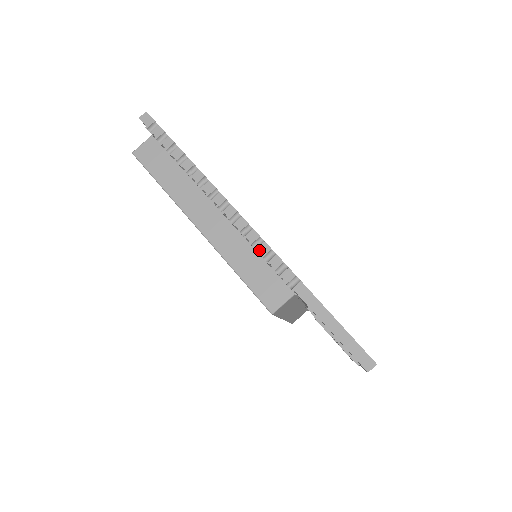
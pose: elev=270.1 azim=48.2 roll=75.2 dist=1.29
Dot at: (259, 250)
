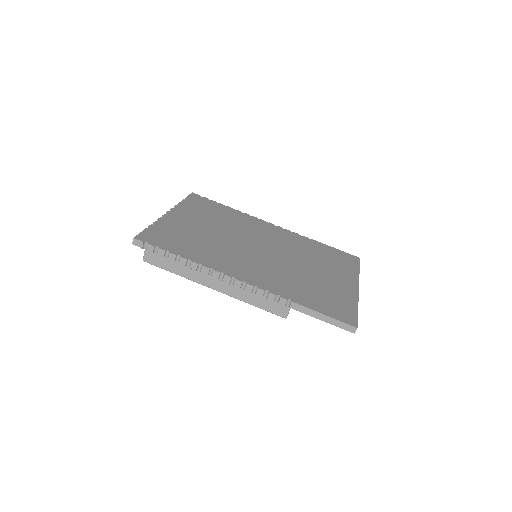
Dot at: (258, 294)
